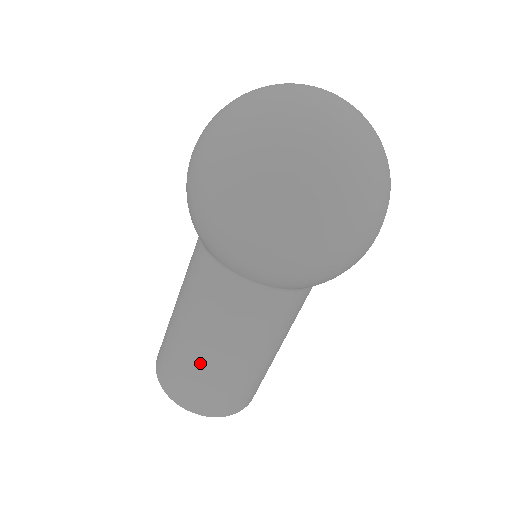
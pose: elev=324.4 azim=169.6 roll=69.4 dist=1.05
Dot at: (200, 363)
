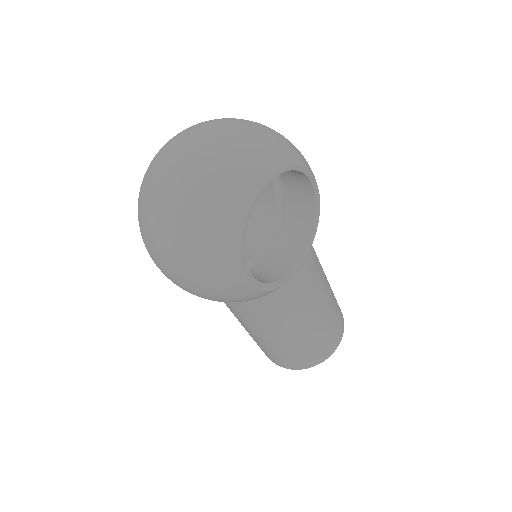
Dot at: occluded
